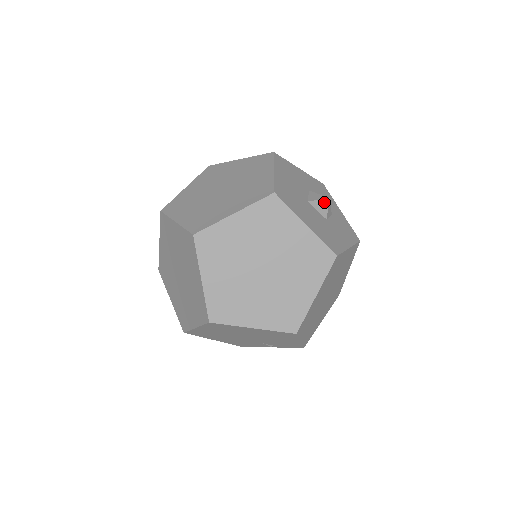
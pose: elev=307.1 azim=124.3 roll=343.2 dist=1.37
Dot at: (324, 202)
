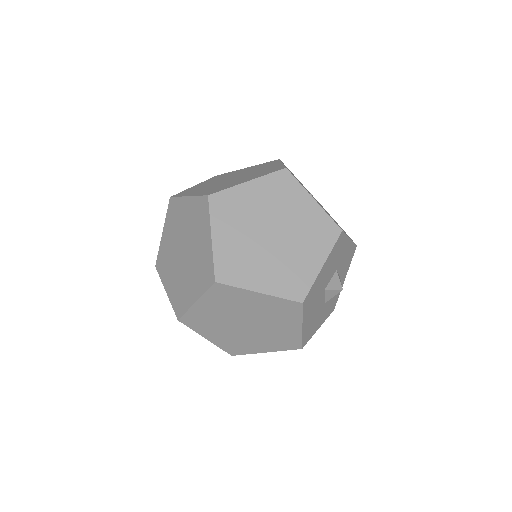
Dot at: (336, 292)
